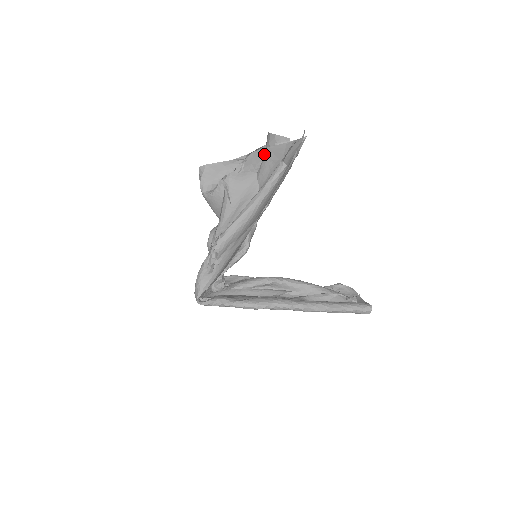
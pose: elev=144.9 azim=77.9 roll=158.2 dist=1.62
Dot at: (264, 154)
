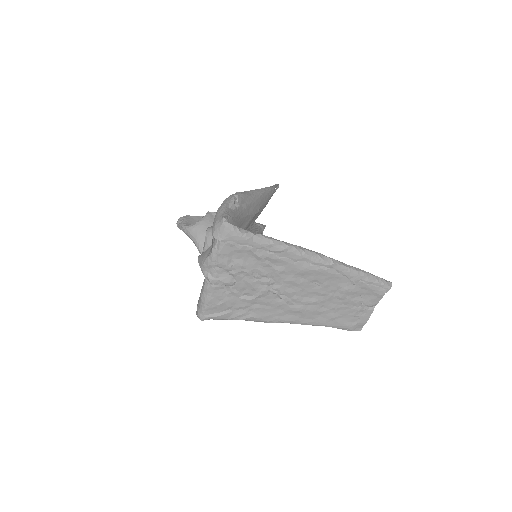
Dot at: occluded
